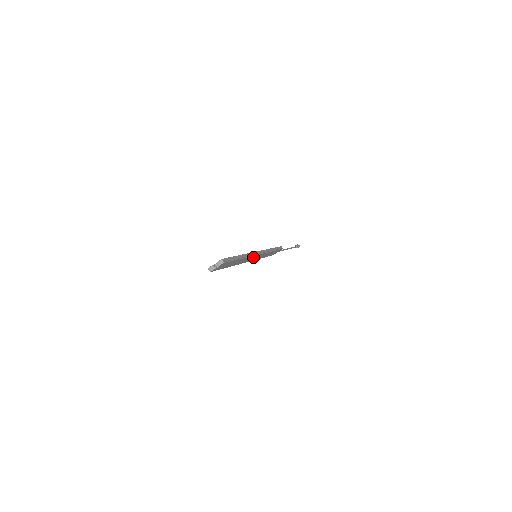
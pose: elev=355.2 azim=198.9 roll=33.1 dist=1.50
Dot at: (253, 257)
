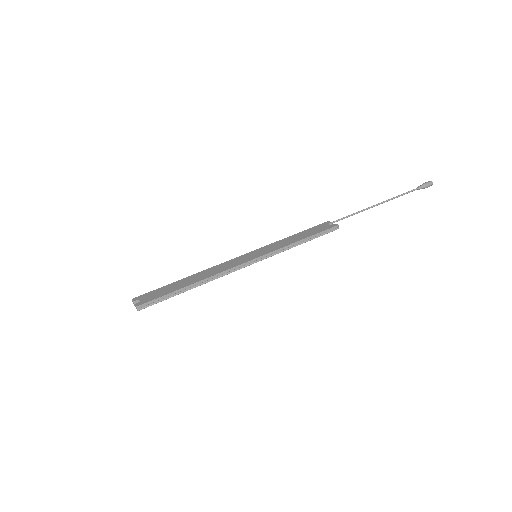
Dot at: (239, 266)
